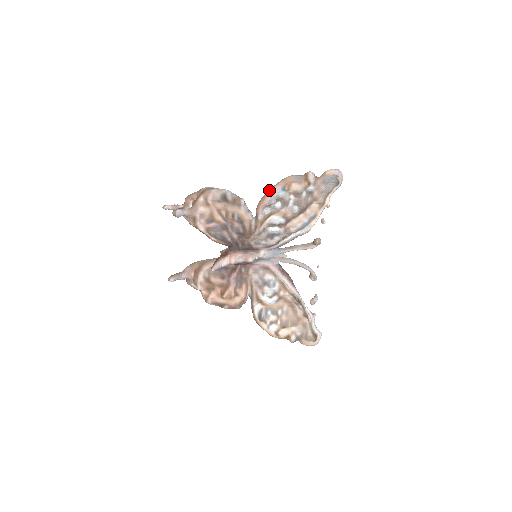
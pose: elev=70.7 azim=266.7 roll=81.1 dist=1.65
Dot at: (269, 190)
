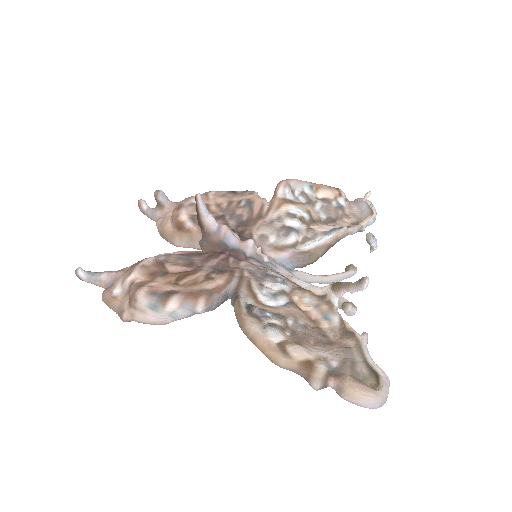
Dot at: occluded
